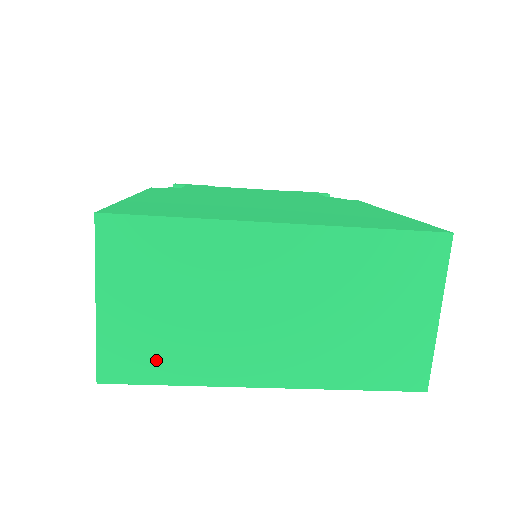
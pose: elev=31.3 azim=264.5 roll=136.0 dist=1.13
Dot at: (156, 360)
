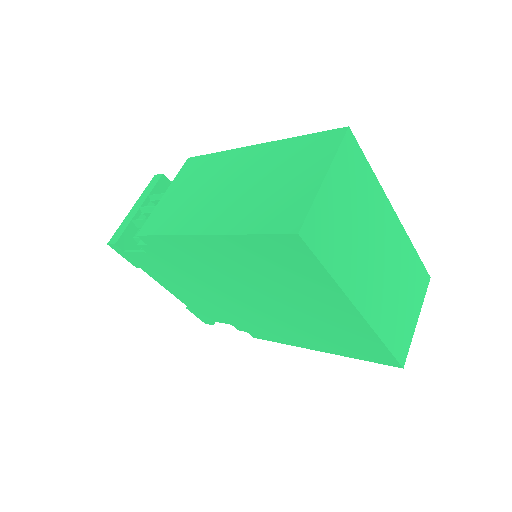
Dot at: (330, 246)
